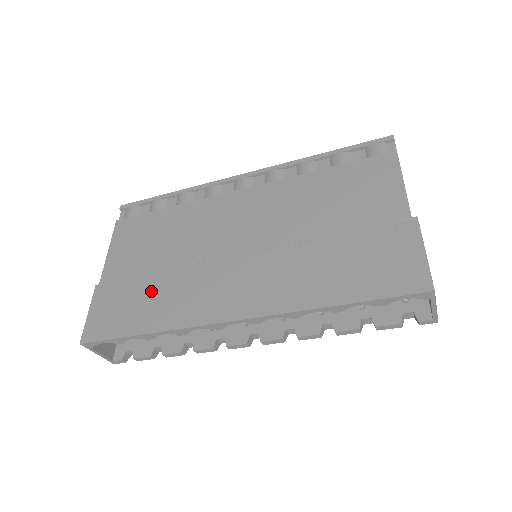
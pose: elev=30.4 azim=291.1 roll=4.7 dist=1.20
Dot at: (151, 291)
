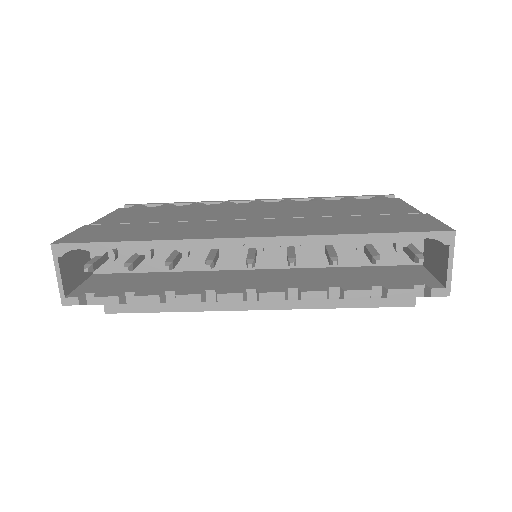
Dot at: (152, 227)
